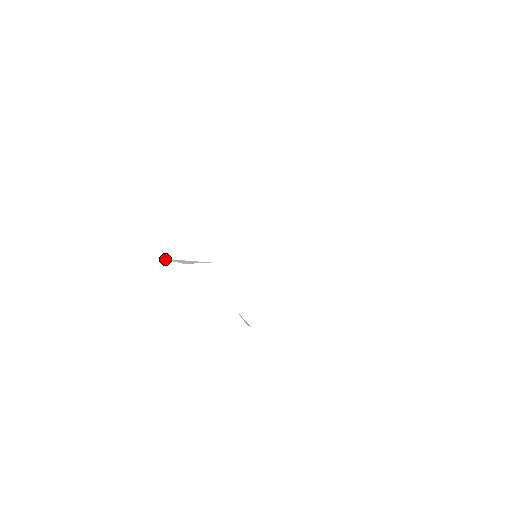
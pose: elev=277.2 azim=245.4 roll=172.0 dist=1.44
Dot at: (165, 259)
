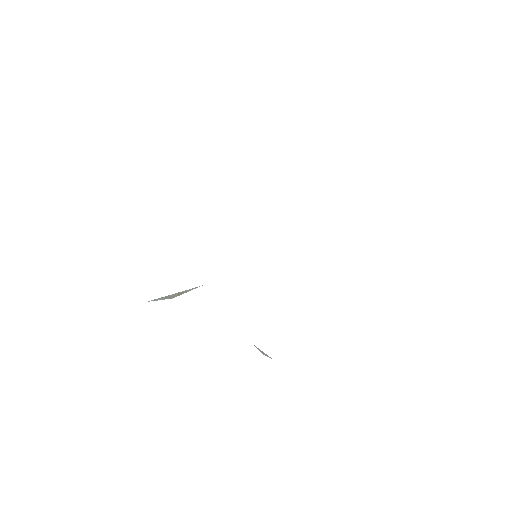
Dot at: (151, 300)
